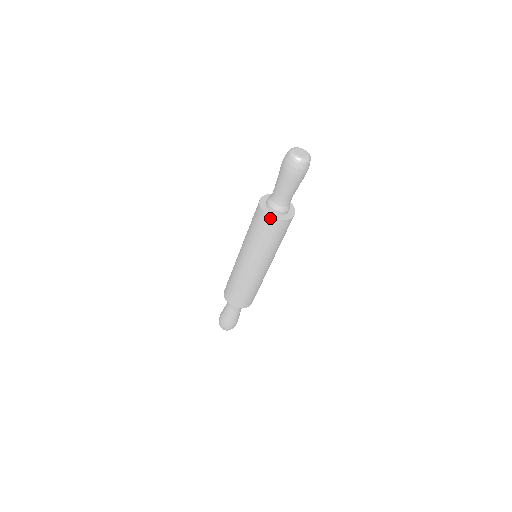
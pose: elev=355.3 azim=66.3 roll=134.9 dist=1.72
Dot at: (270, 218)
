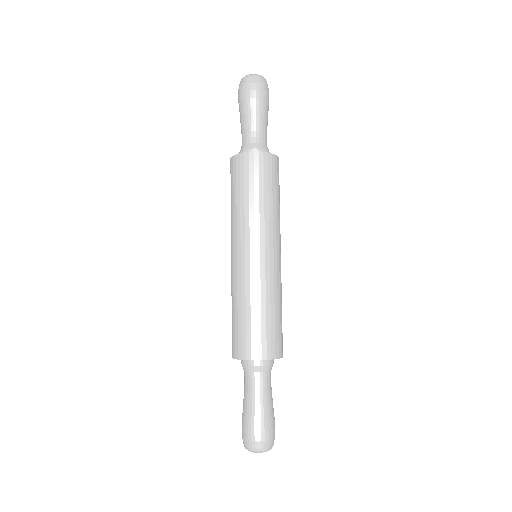
Dot at: (241, 155)
